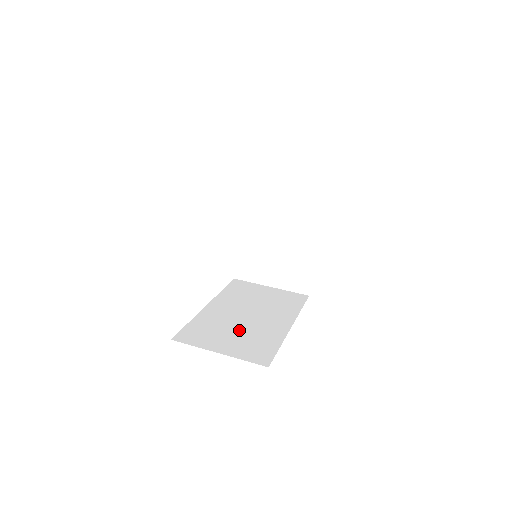
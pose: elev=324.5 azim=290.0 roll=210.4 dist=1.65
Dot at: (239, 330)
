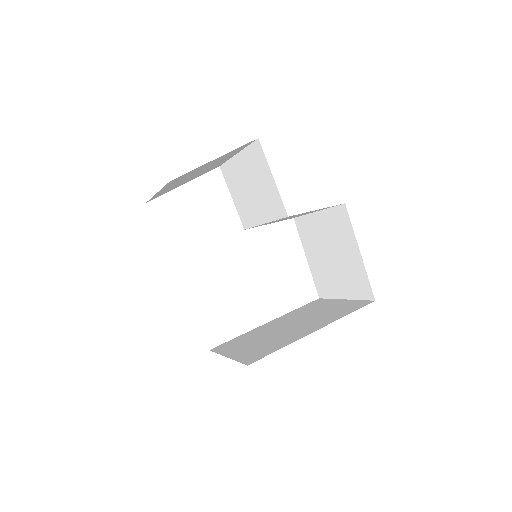
Dot at: occluded
